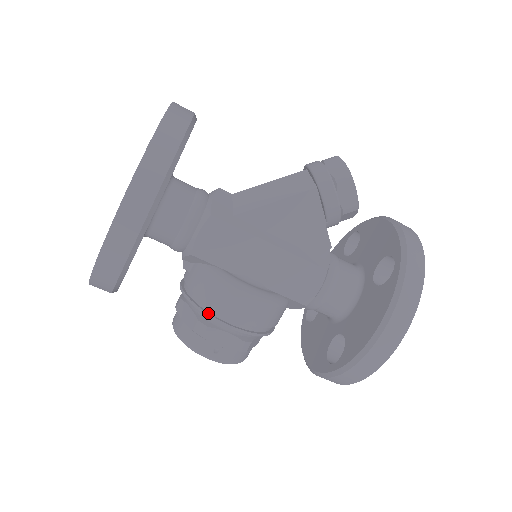
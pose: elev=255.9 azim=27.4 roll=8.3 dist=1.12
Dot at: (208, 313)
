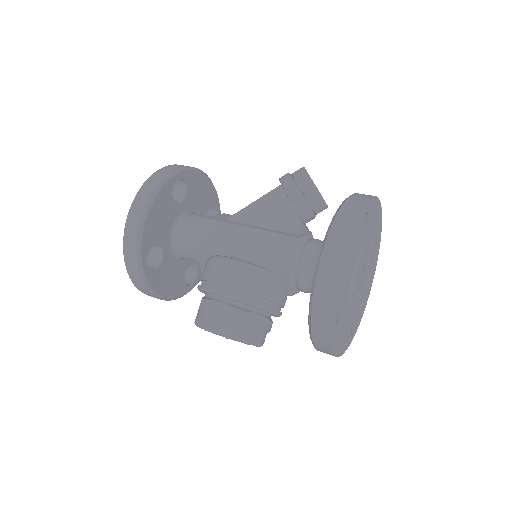
Dot at: (205, 286)
